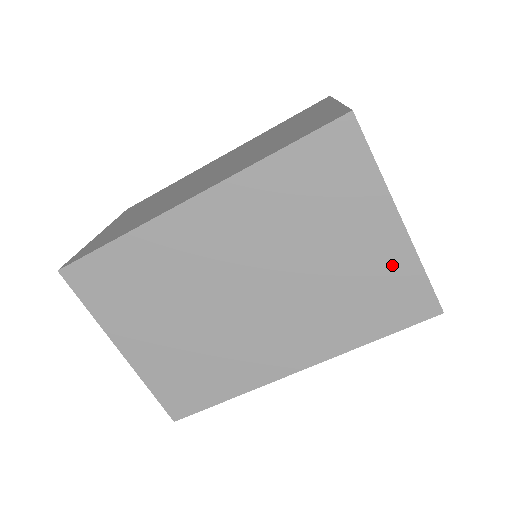
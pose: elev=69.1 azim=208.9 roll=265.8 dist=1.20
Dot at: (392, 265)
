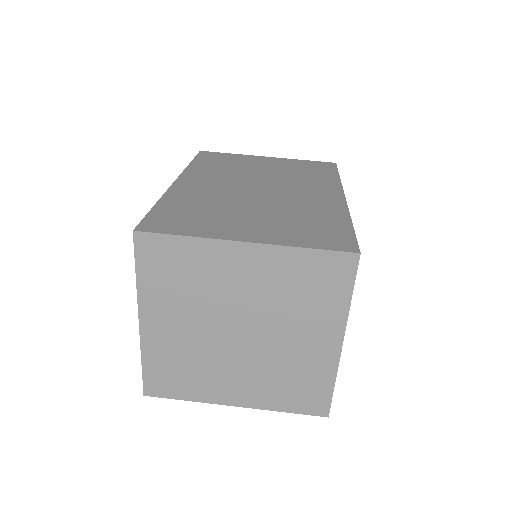
Dot at: (291, 163)
